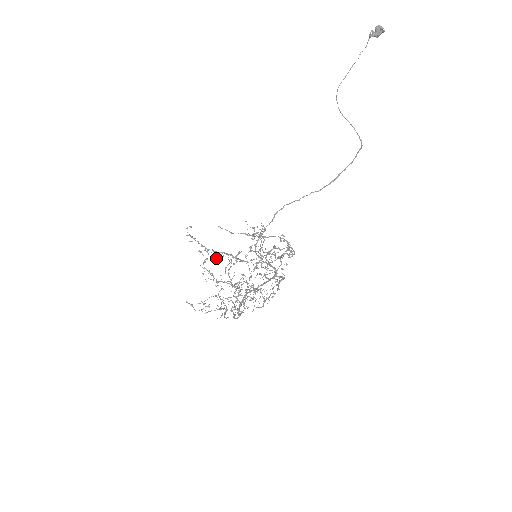
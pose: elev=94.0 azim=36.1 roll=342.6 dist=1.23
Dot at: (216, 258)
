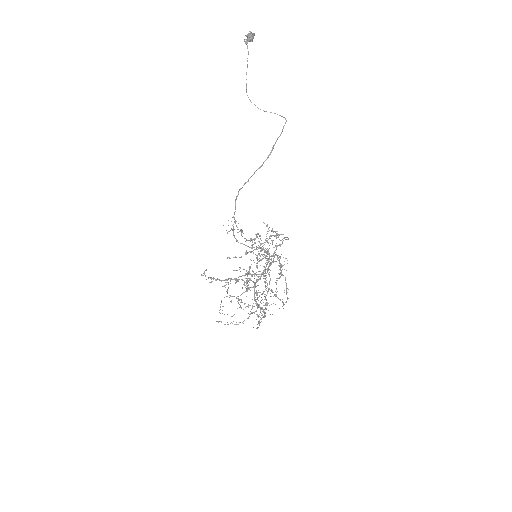
Dot at: (235, 283)
